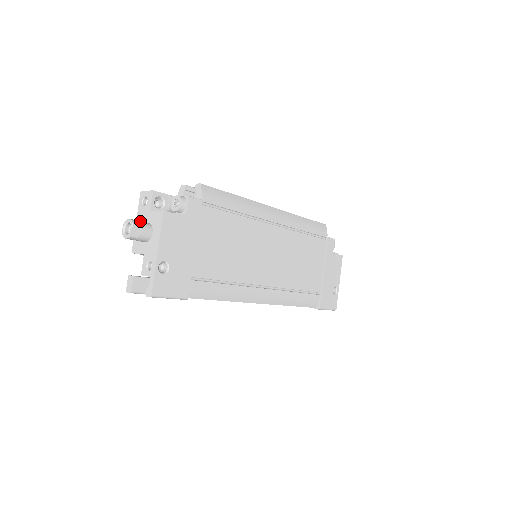
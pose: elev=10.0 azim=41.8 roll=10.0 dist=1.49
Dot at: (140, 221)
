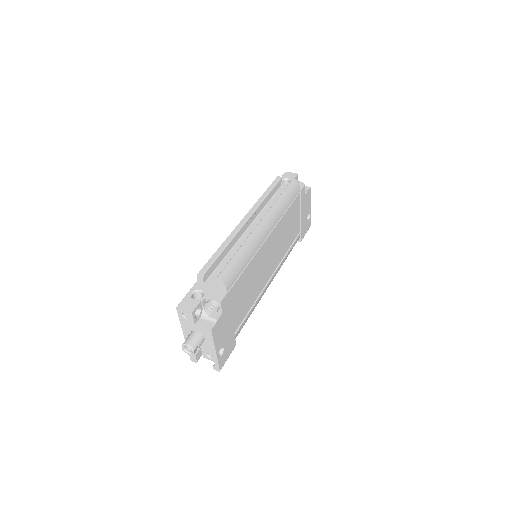
Dot at: (194, 339)
